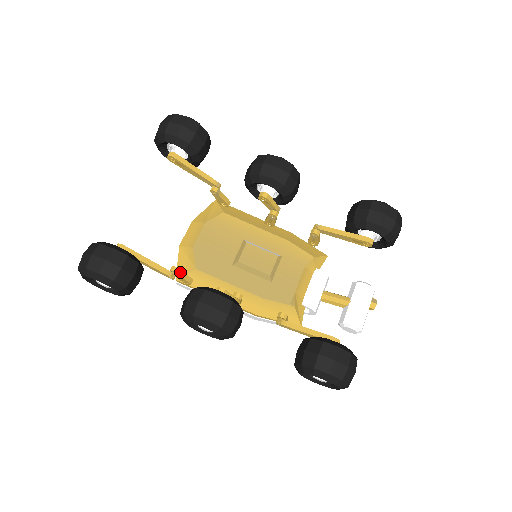
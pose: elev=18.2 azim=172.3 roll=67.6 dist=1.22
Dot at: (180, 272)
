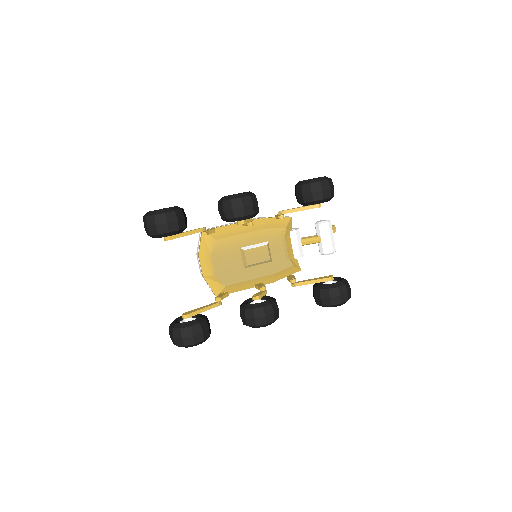
Dot at: (222, 298)
